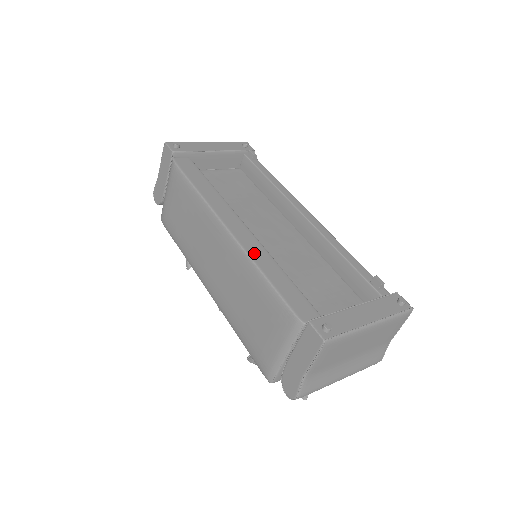
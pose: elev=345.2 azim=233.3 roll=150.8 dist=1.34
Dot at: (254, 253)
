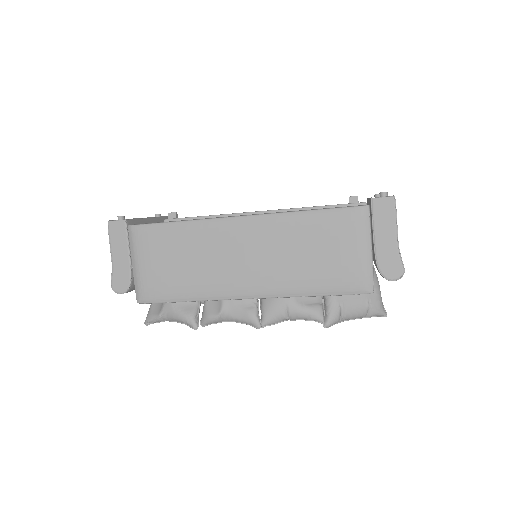
Dot at: (281, 212)
